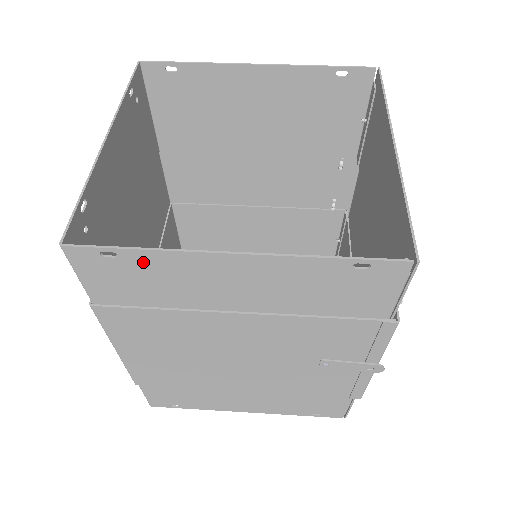
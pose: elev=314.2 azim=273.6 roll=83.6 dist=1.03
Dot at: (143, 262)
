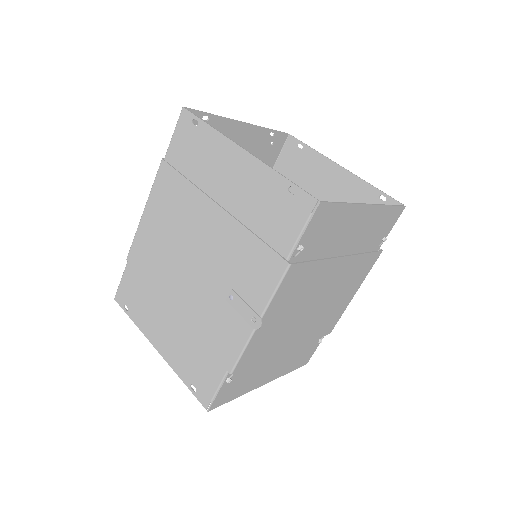
Dot at: (204, 135)
